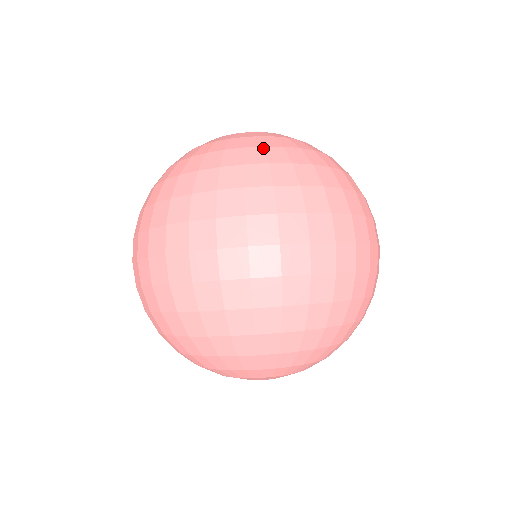
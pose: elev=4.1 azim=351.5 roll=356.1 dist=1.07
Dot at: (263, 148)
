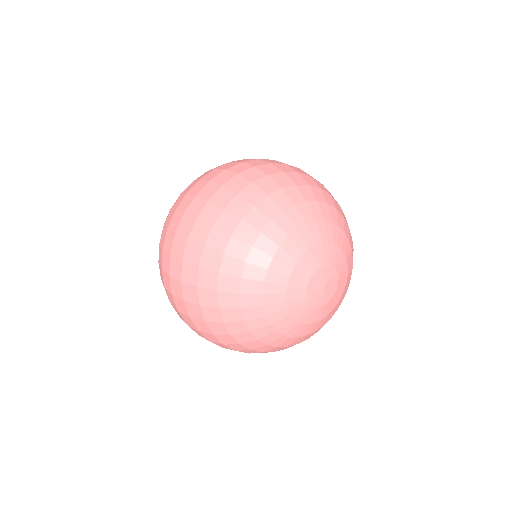
Dot at: occluded
